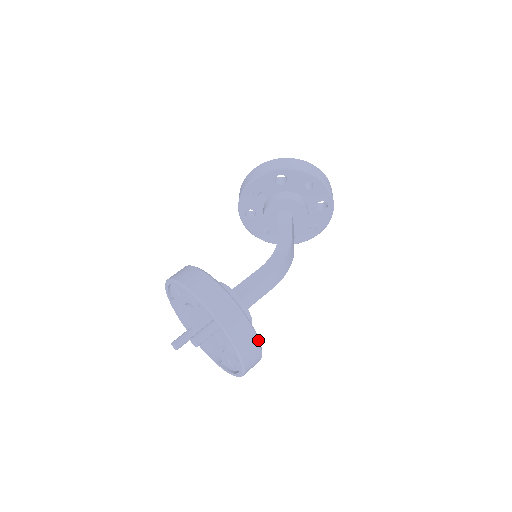
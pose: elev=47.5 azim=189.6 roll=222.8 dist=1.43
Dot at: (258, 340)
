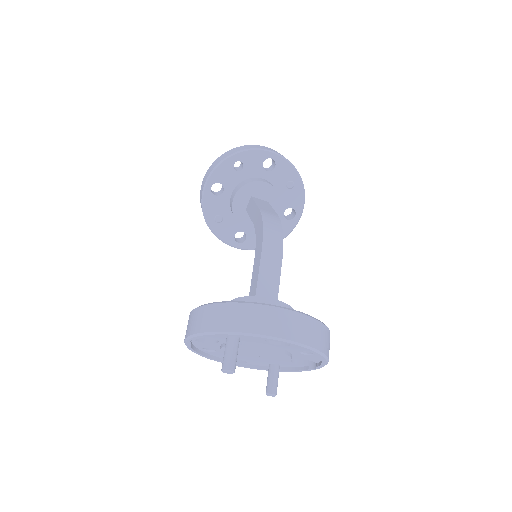
Dot at: (278, 308)
